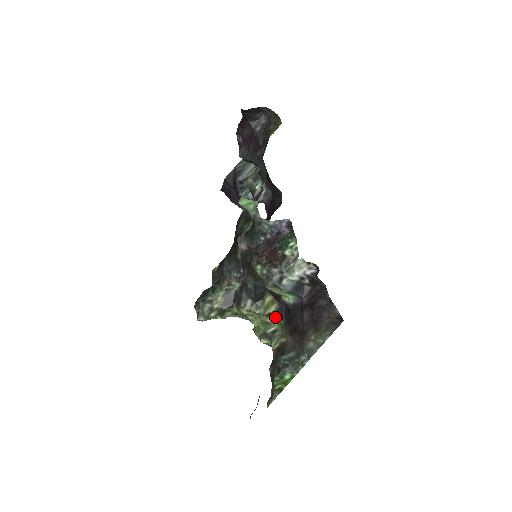
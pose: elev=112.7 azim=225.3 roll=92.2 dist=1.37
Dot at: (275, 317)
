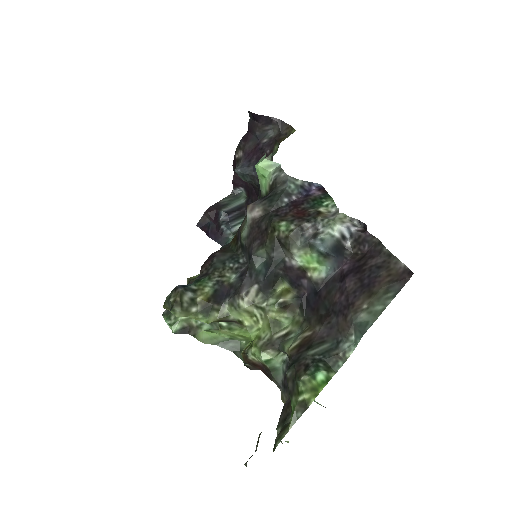
Dot at: (287, 316)
